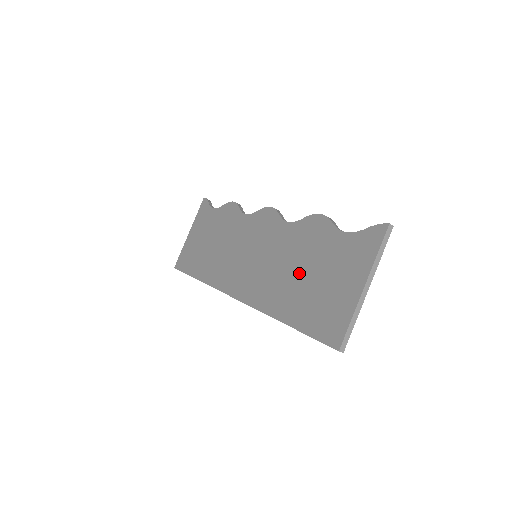
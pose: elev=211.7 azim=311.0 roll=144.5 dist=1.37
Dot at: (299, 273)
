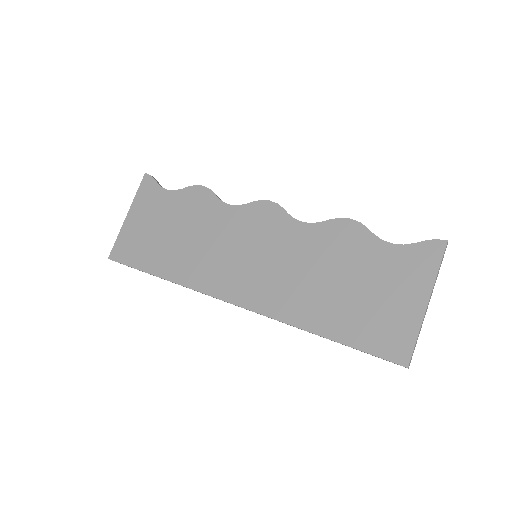
Dot at: (333, 282)
